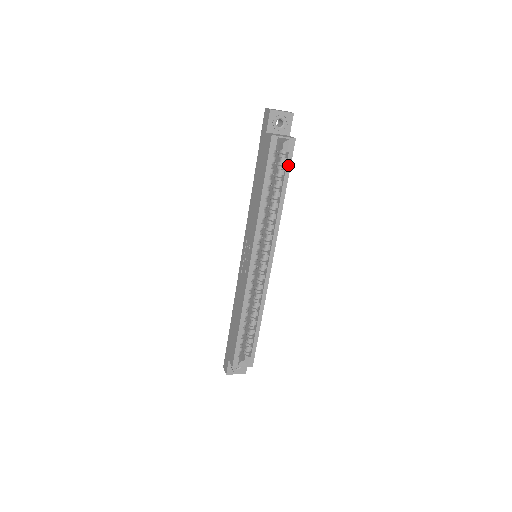
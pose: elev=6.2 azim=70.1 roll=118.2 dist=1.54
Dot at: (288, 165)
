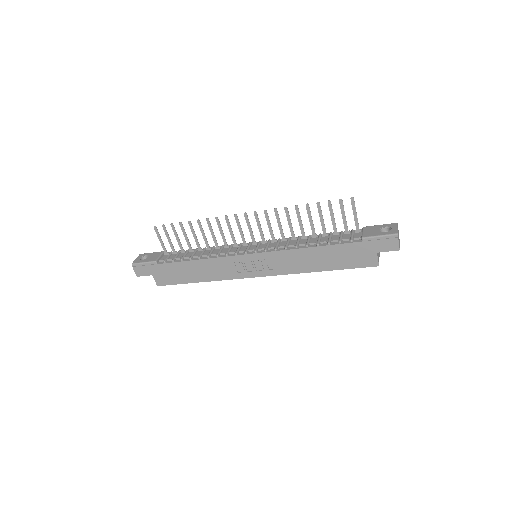
Dot at: occluded
